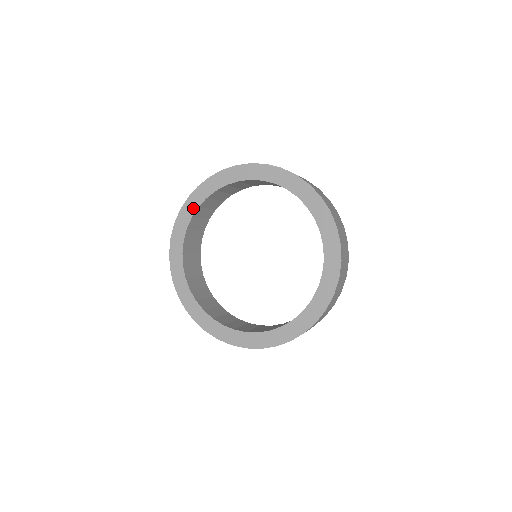
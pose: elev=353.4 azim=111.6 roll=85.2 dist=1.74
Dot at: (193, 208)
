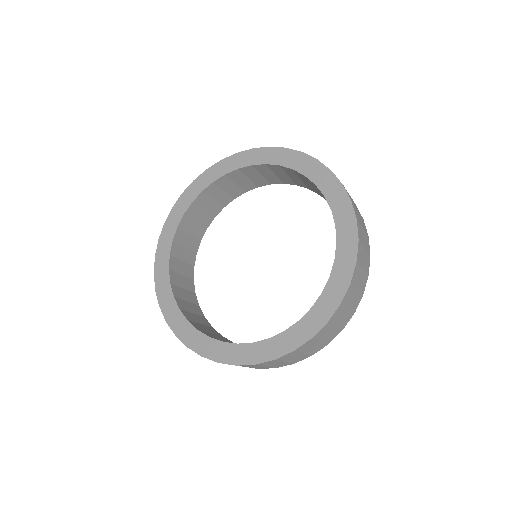
Dot at: (247, 161)
